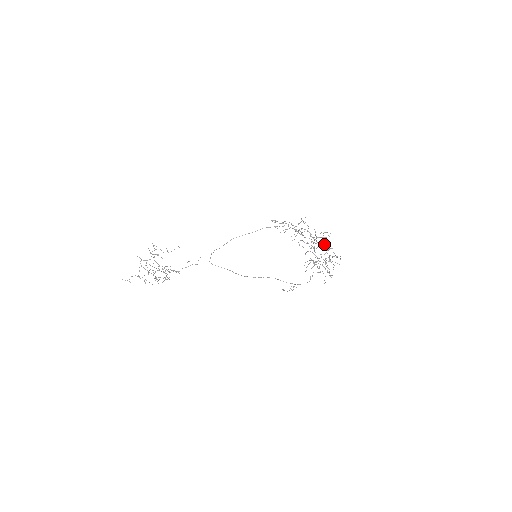
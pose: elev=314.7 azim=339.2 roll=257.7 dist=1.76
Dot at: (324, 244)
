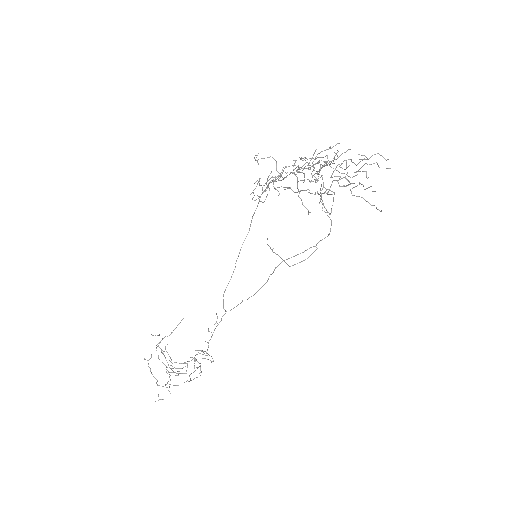
Dot at: occluded
